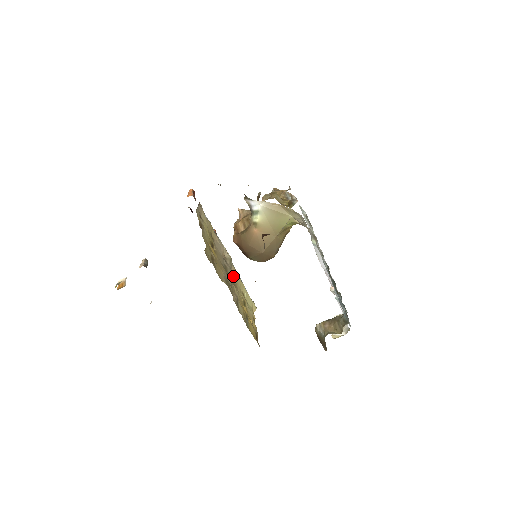
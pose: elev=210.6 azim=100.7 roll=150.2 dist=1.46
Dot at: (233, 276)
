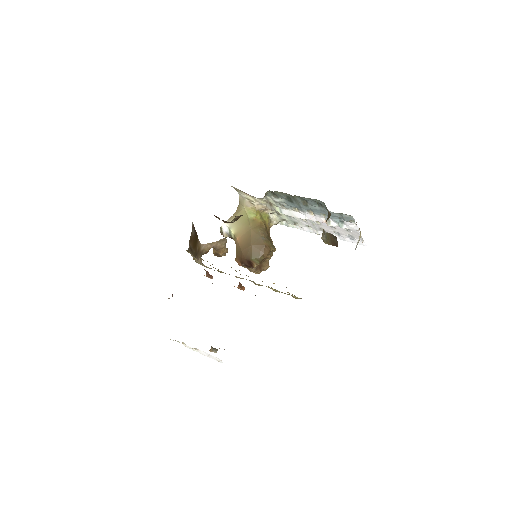
Dot at: occluded
